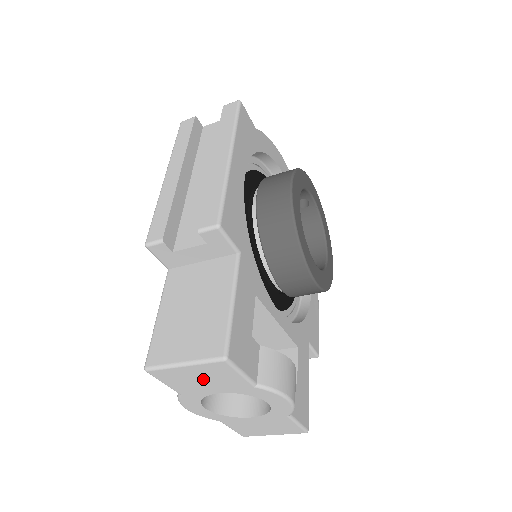
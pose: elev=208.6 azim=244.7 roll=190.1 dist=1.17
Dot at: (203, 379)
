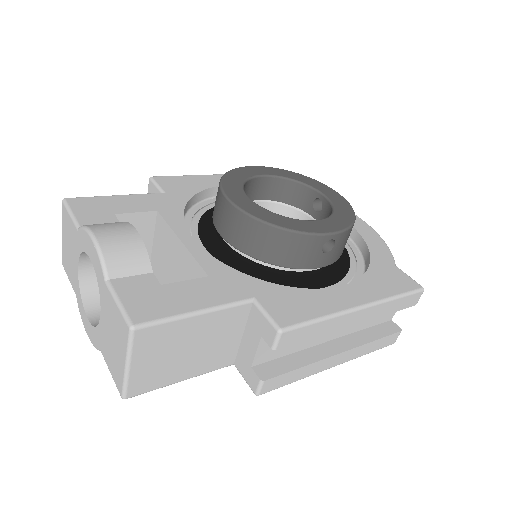
Dot at: (69, 247)
